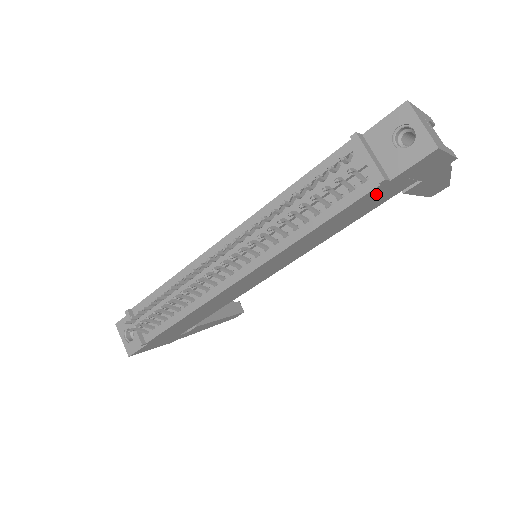
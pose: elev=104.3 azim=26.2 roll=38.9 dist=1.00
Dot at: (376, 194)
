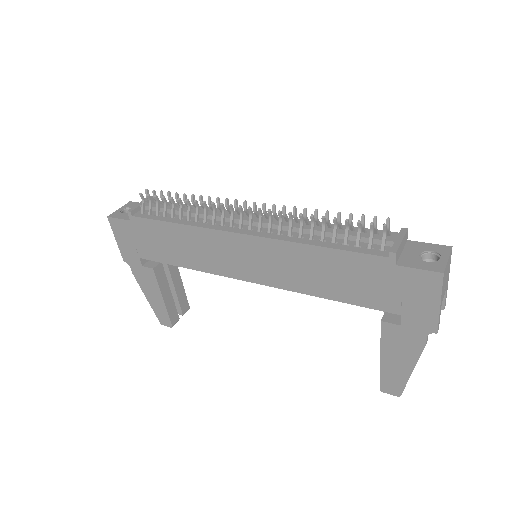
Dot at: (376, 273)
